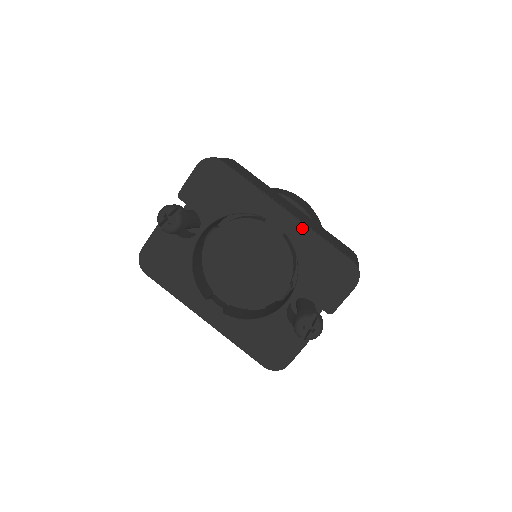
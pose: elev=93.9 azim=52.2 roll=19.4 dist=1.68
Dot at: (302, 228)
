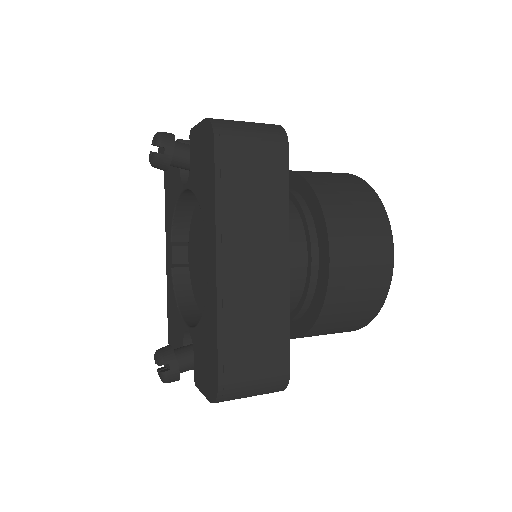
Dot at: (214, 298)
